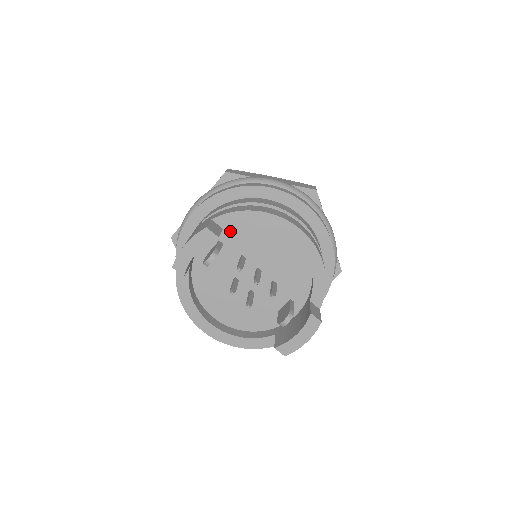
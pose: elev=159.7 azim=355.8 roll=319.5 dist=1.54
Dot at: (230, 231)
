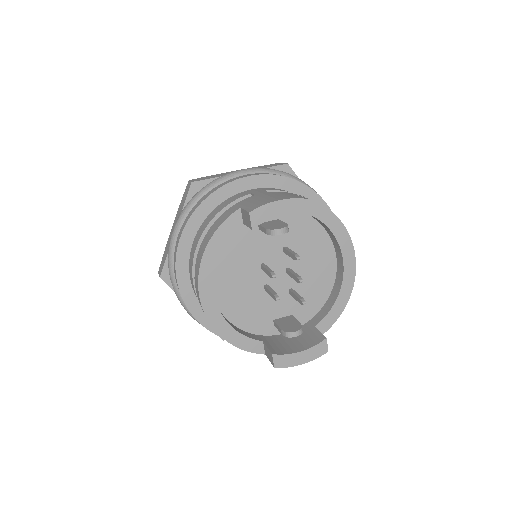
Dot at: (294, 218)
